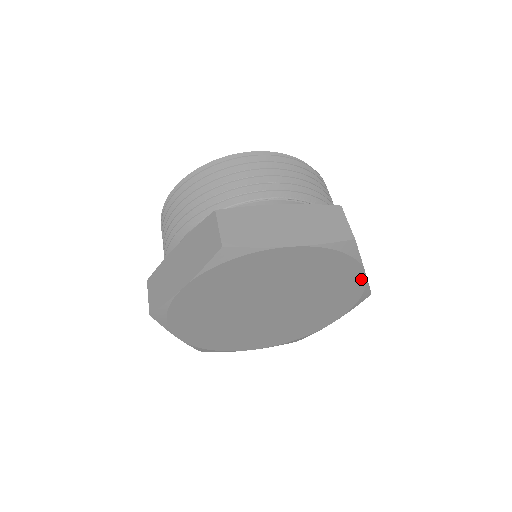
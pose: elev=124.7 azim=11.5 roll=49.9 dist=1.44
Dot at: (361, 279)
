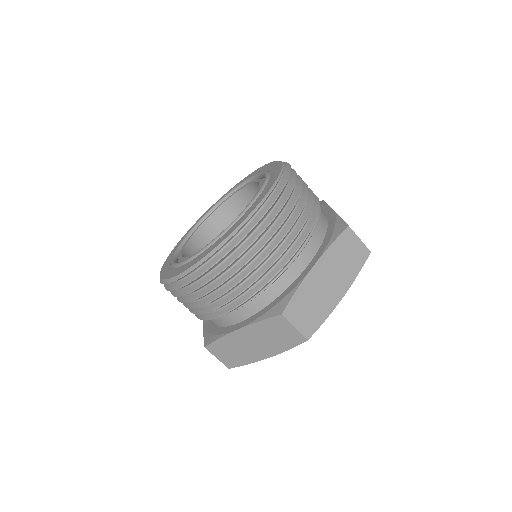
Dot at: occluded
